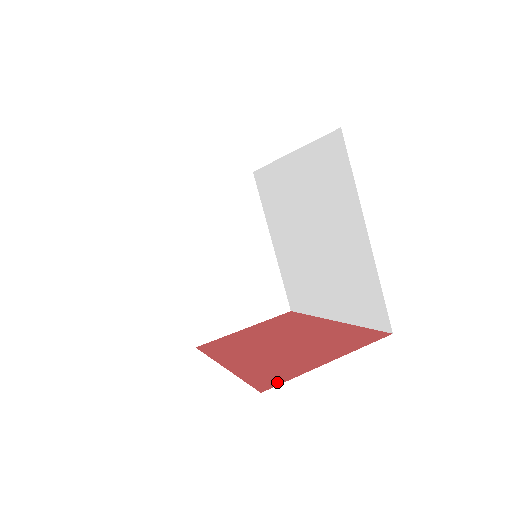
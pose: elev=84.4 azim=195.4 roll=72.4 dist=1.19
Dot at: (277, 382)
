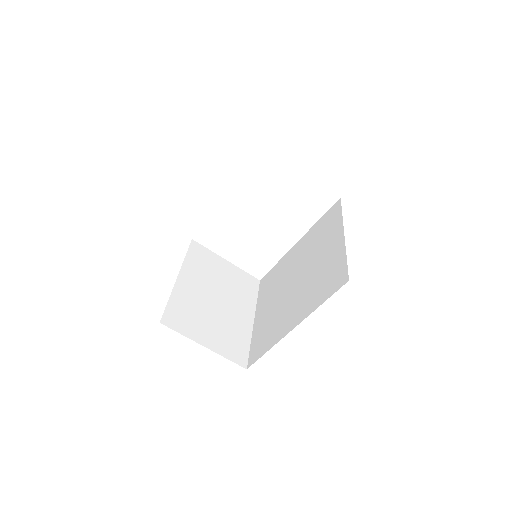
Dot at: occluded
